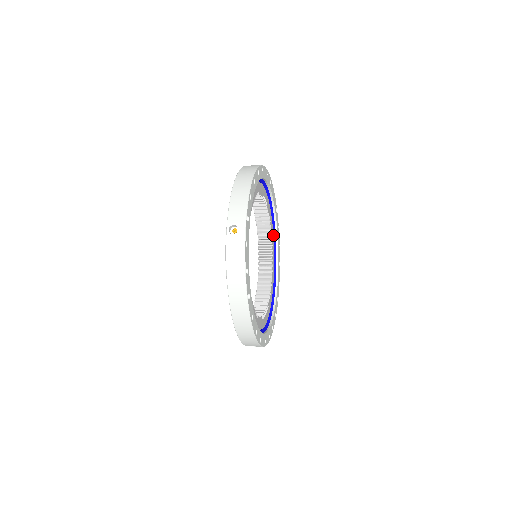
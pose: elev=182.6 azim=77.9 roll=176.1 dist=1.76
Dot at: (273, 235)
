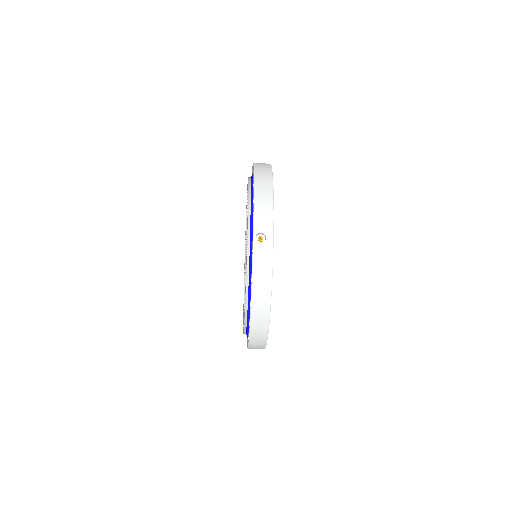
Dot at: occluded
